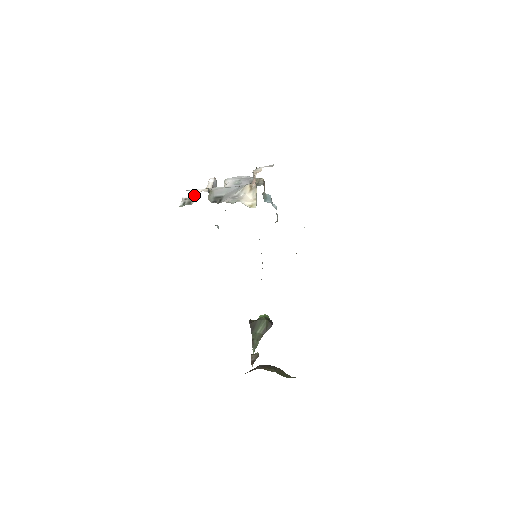
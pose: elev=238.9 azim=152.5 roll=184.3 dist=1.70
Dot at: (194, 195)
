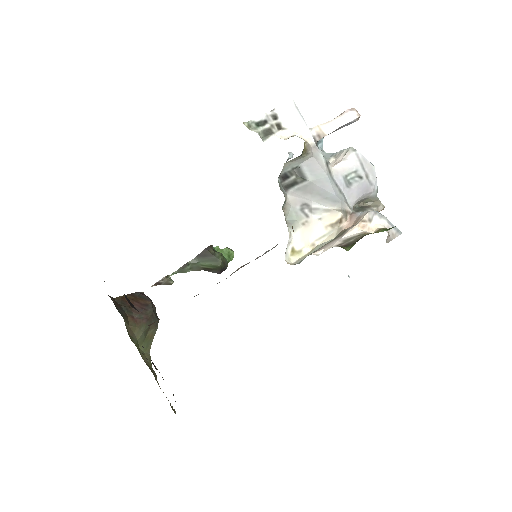
Dot at: (289, 126)
